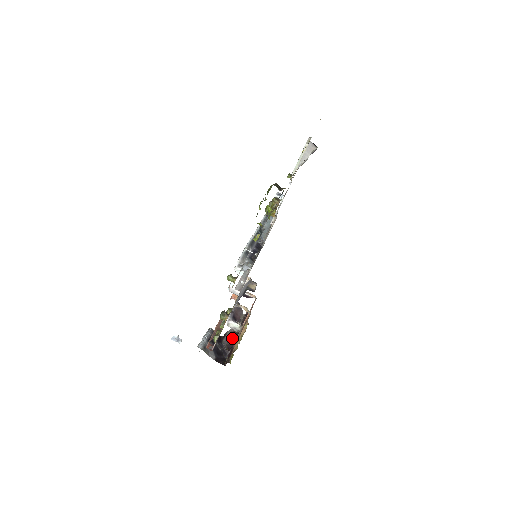
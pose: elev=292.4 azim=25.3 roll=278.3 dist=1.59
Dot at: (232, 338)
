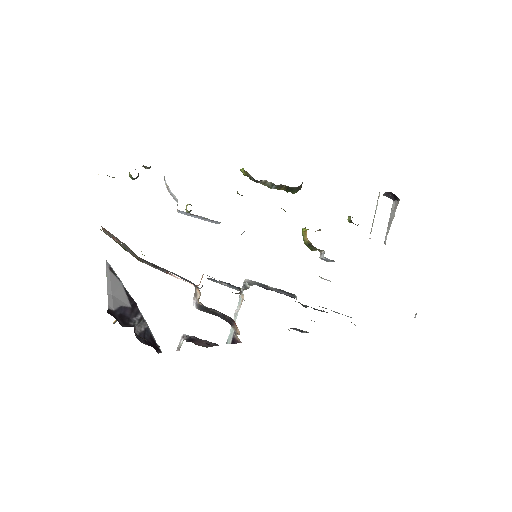
Dot at: occluded
